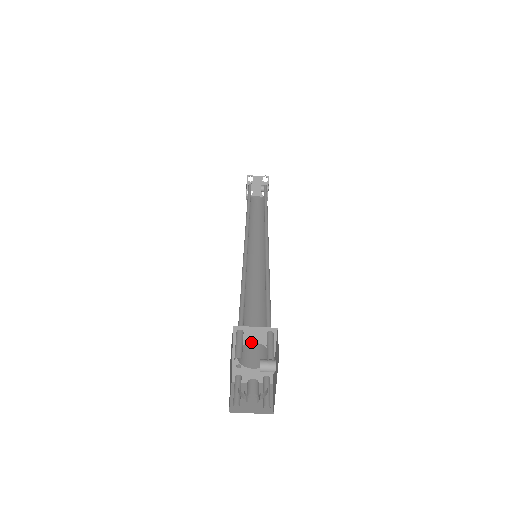
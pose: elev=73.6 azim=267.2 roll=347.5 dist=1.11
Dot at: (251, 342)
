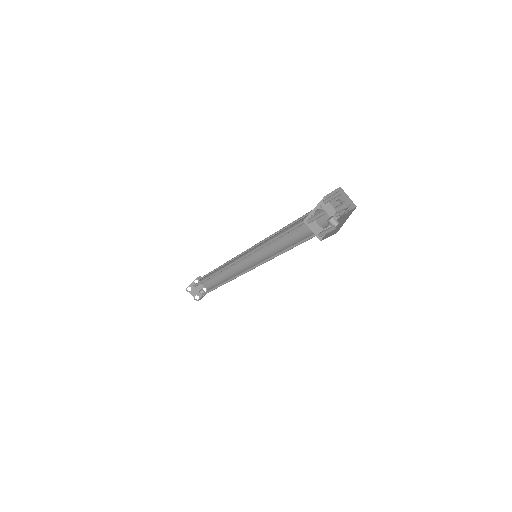
Dot at: (326, 211)
